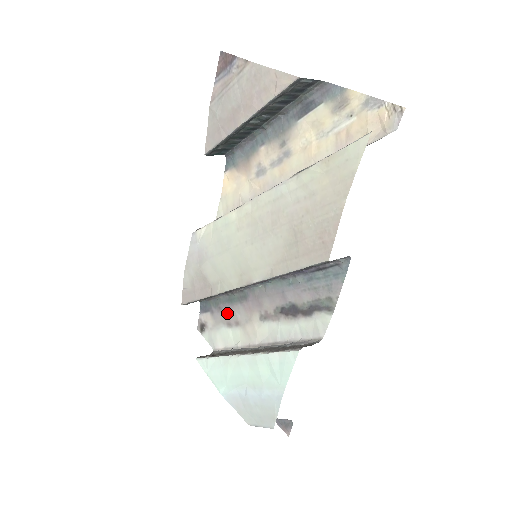
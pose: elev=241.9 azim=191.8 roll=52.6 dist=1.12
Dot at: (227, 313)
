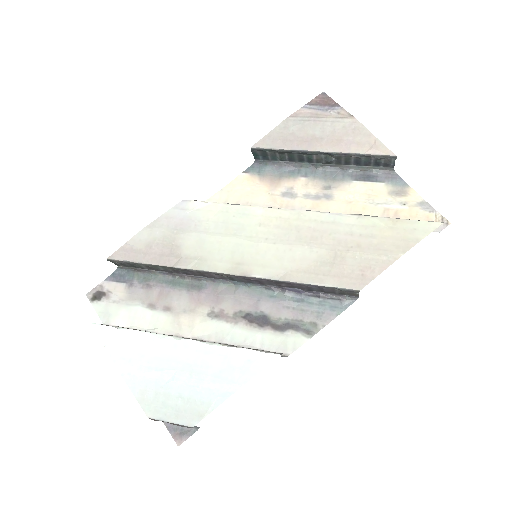
Dot at: (157, 294)
